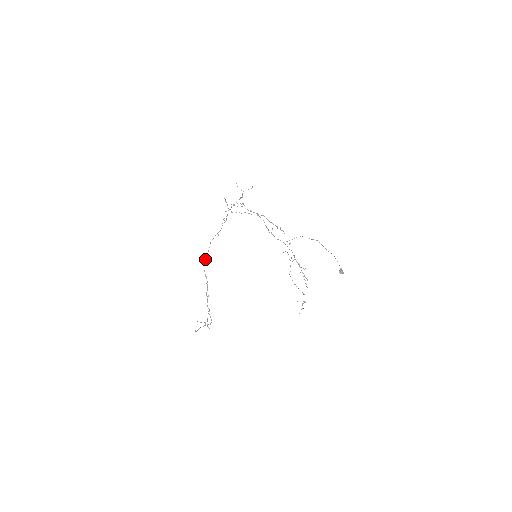
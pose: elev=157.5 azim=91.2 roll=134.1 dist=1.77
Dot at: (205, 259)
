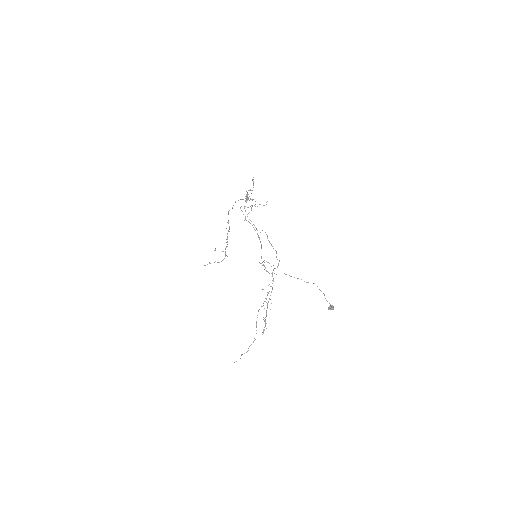
Dot at: occluded
